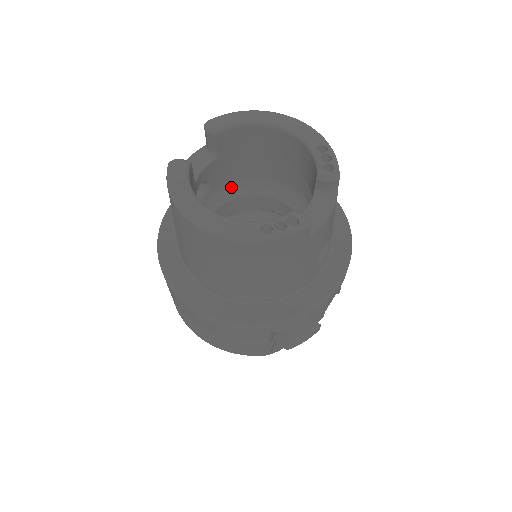
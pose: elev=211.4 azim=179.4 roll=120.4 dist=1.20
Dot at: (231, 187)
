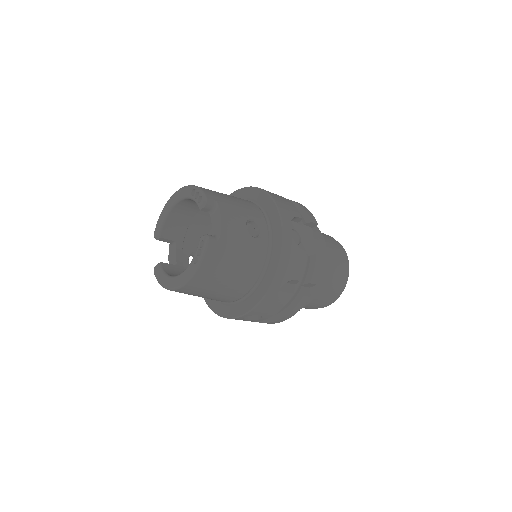
Dot at: occluded
